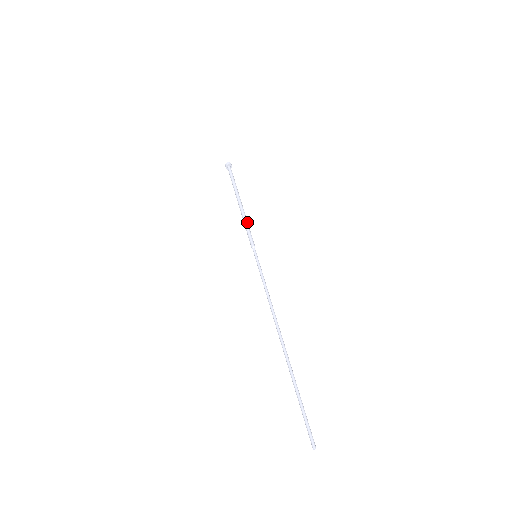
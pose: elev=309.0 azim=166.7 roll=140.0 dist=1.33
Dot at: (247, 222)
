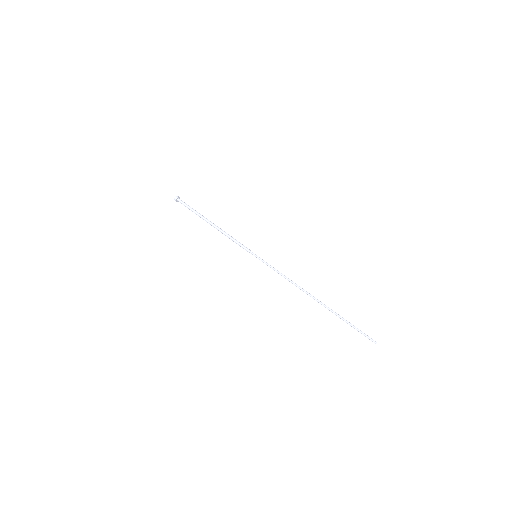
Dot at: (229, 236)
